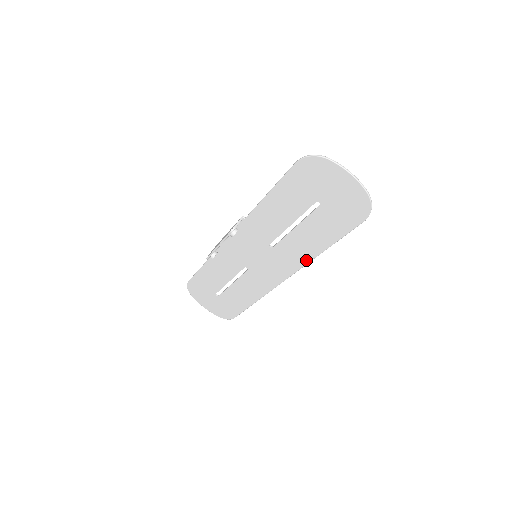
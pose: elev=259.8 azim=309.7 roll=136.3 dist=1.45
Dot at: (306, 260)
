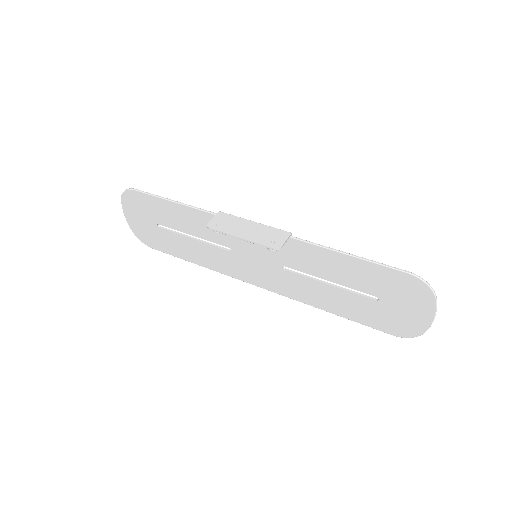
Dot at: (302, 300)
